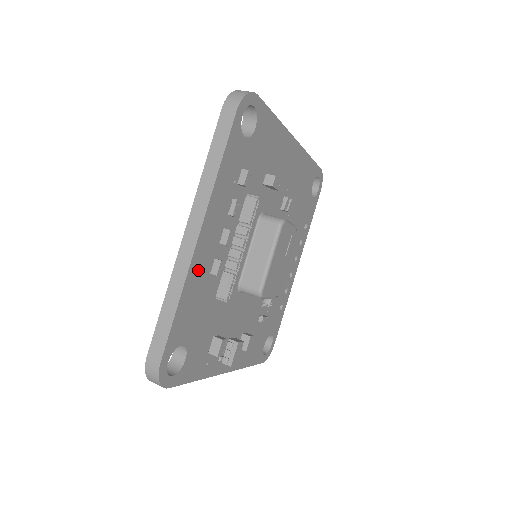
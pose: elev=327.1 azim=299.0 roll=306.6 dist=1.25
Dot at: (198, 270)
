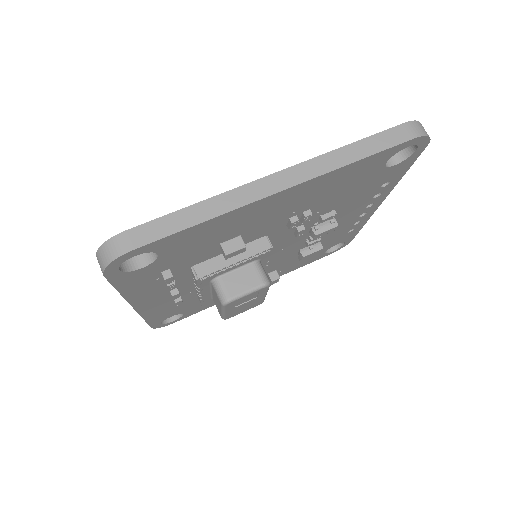
Dot at: (154, 308)
